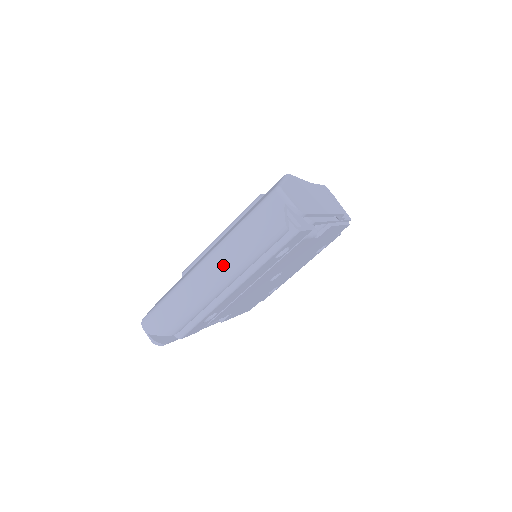
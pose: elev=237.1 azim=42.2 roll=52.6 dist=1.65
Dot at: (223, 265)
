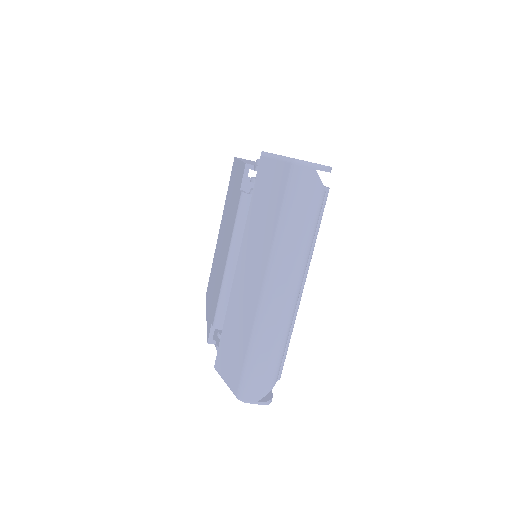
Dot at: (292, 273)
